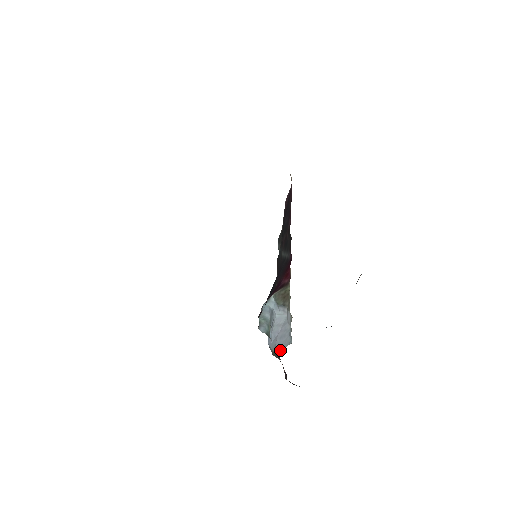
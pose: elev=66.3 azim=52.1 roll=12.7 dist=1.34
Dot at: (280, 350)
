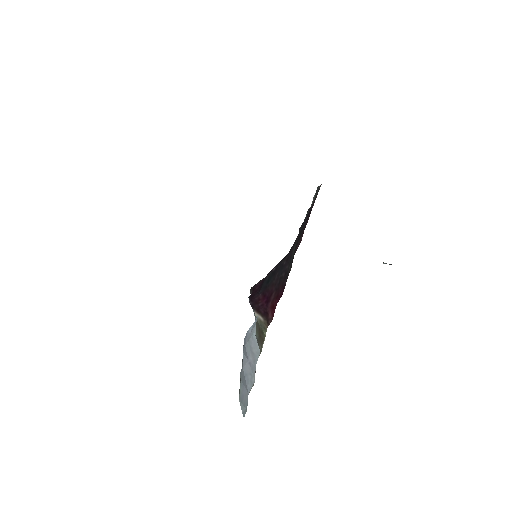
Dot at: (239, 392)
